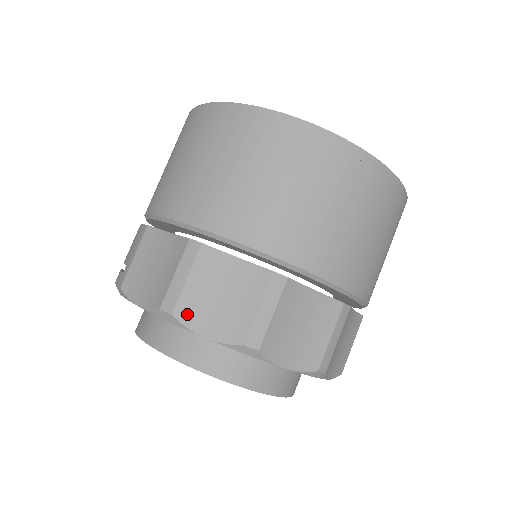
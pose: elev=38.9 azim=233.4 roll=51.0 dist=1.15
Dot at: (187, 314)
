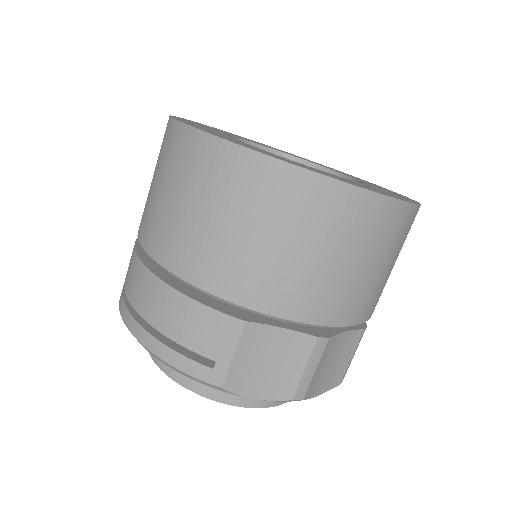
Dot at: (311, 391)
